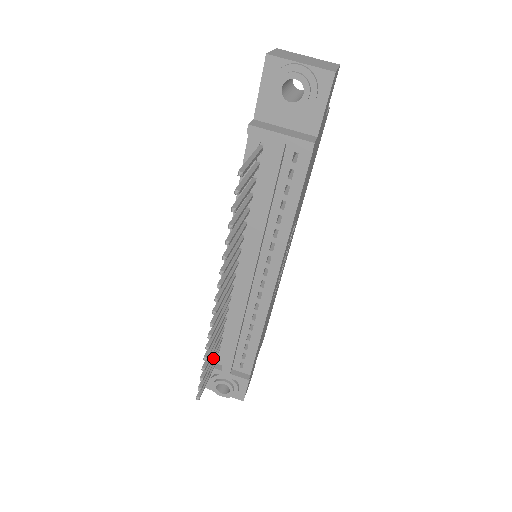
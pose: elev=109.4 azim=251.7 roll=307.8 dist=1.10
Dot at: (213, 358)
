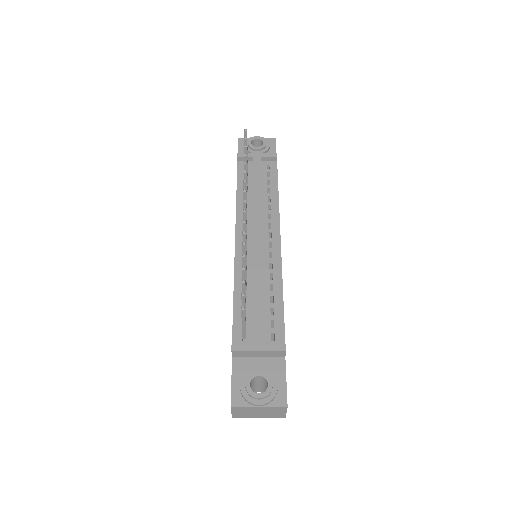
Dot at: occluded
